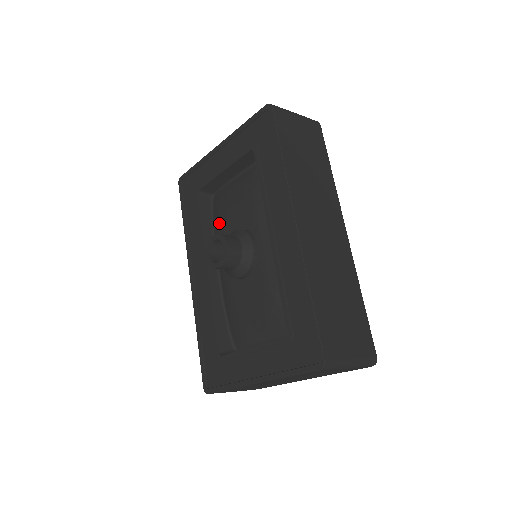
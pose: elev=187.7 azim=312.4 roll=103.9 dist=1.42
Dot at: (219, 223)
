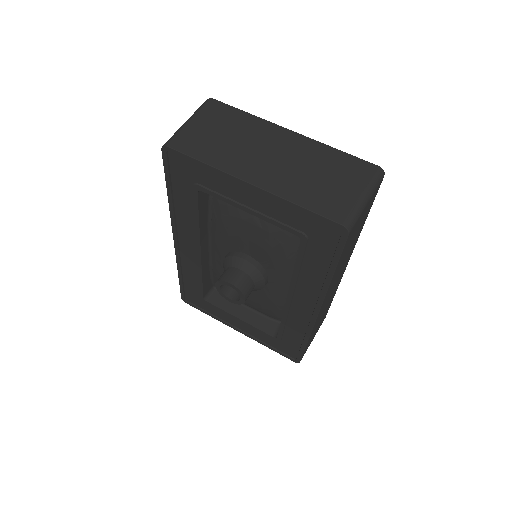
Dot at: (222, 227)
